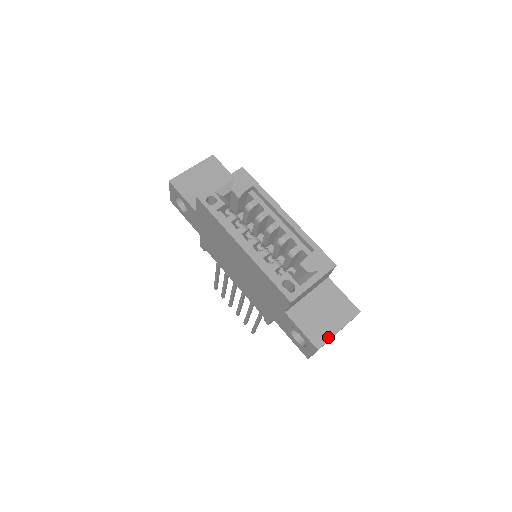
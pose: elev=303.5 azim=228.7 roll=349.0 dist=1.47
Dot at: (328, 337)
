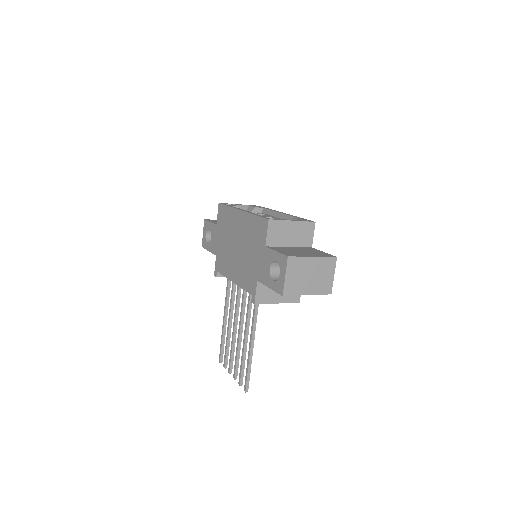
Dot at: (300, 256)
